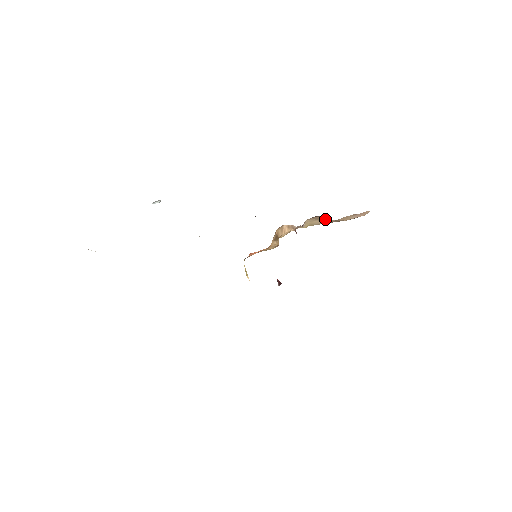
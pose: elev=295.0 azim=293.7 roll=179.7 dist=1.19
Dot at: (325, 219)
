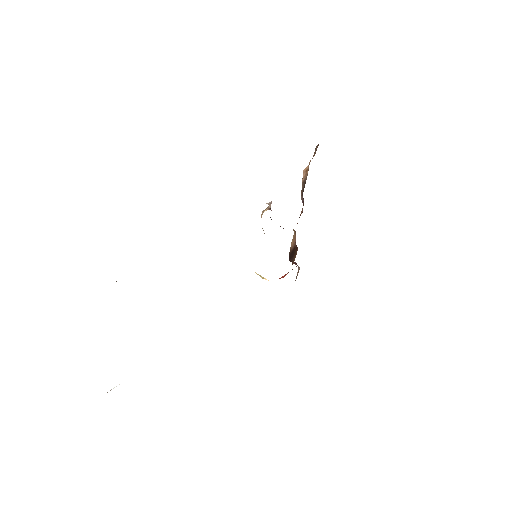
Dot at: occluded
